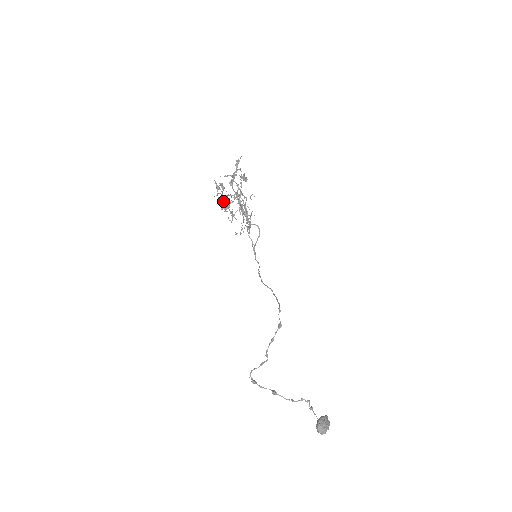
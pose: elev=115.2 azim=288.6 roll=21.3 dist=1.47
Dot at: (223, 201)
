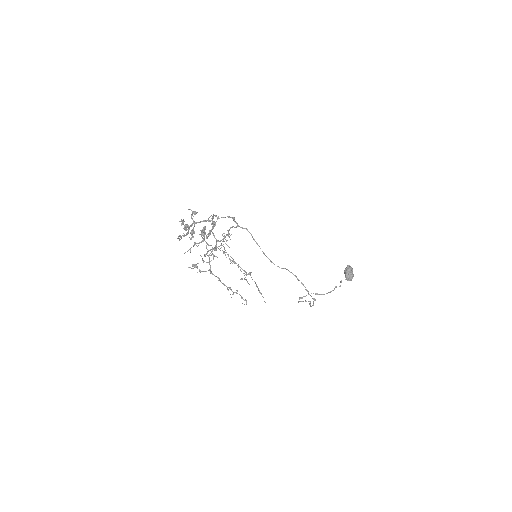
Dot at: occluded
